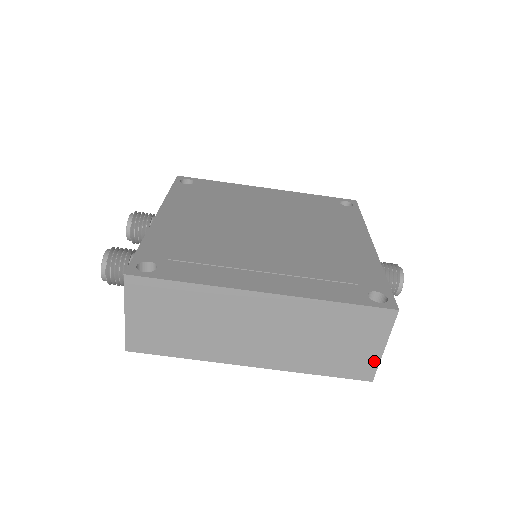
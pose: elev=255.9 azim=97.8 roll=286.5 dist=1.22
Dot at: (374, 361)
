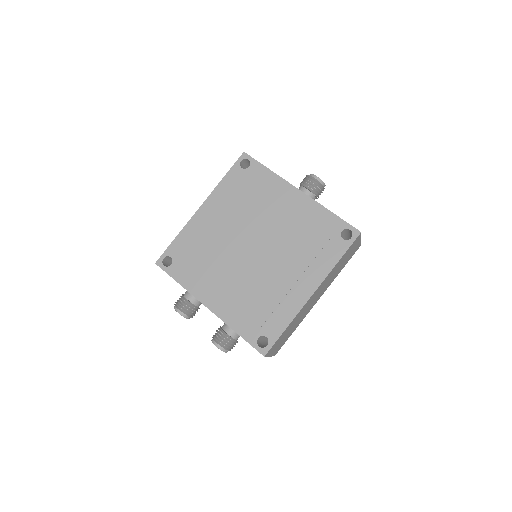
Dot at: (359, 244)
